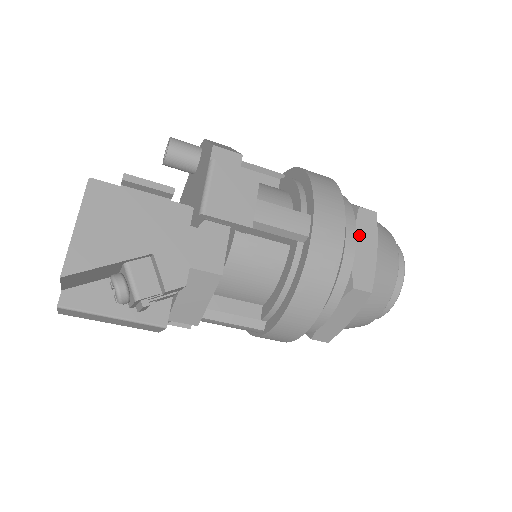
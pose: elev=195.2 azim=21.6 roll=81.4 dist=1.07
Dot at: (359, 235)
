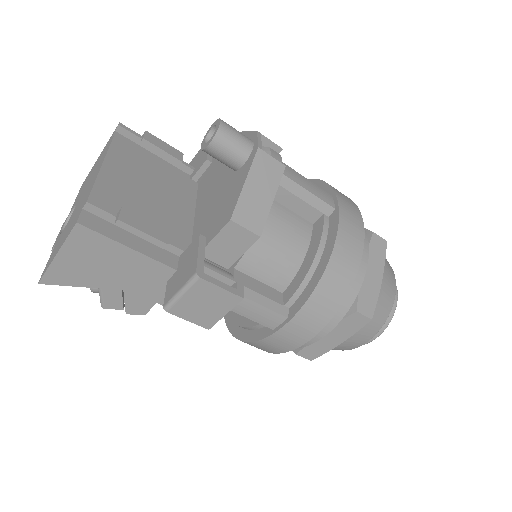
Dot at: (335, 329)
